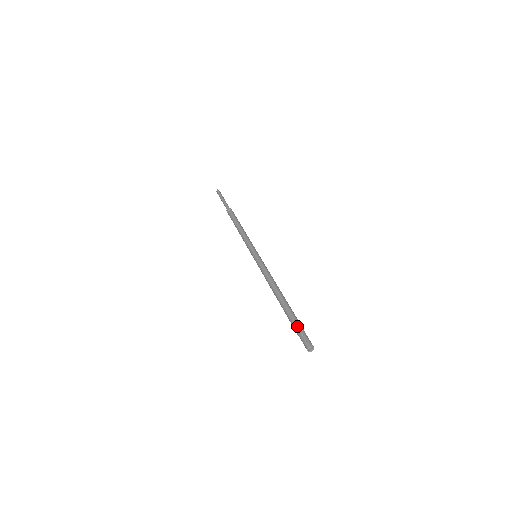
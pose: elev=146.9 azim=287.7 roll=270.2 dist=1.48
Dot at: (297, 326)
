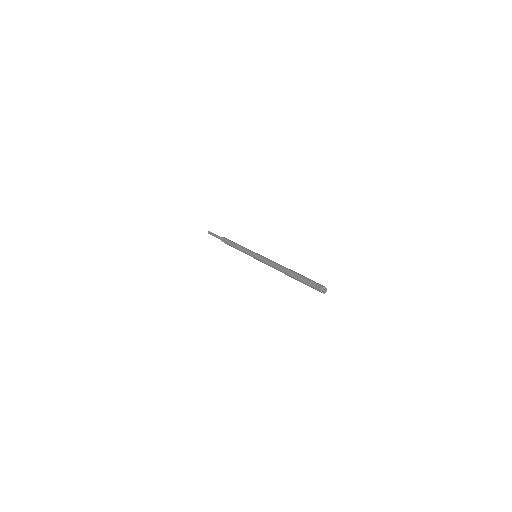
Dot at: (307, 280)
